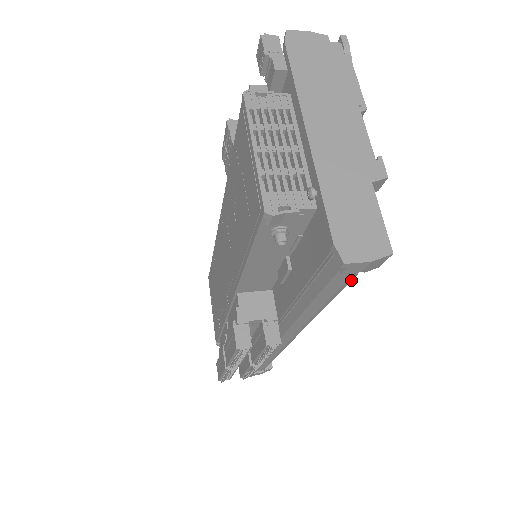
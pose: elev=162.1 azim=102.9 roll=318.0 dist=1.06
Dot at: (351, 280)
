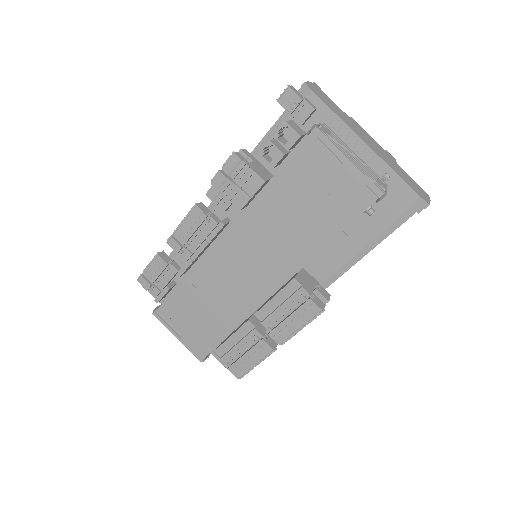
Dot at: occluded
